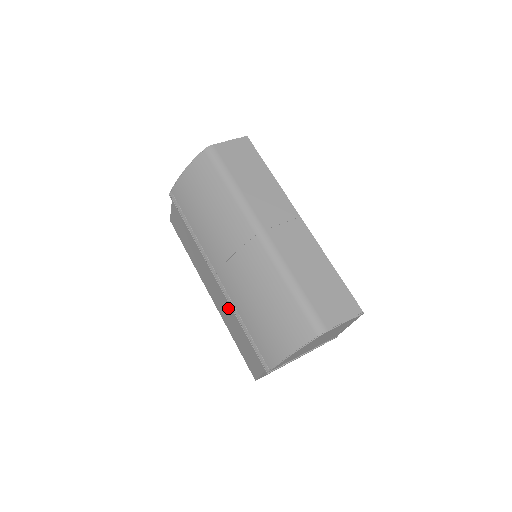
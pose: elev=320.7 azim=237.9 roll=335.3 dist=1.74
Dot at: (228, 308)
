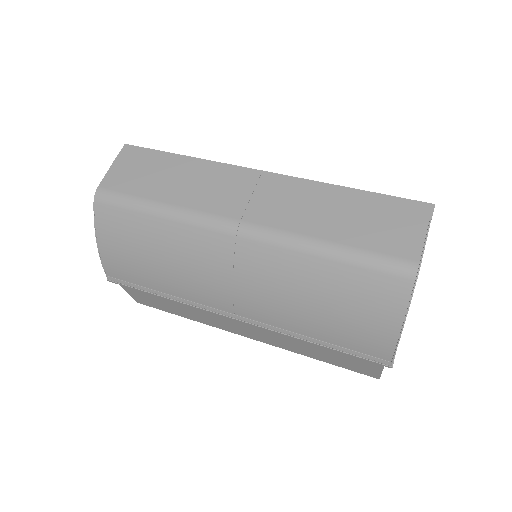
Dot at: (281, 336)
